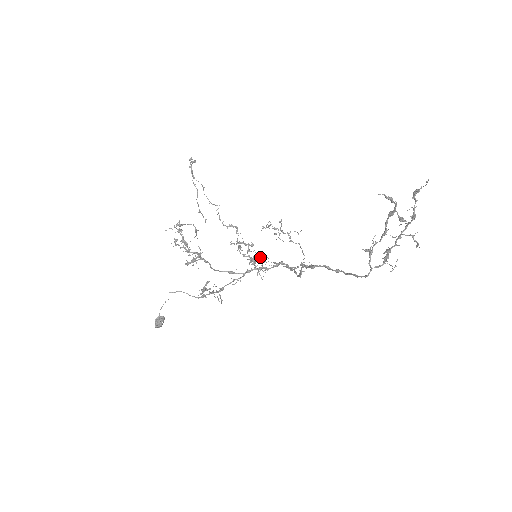
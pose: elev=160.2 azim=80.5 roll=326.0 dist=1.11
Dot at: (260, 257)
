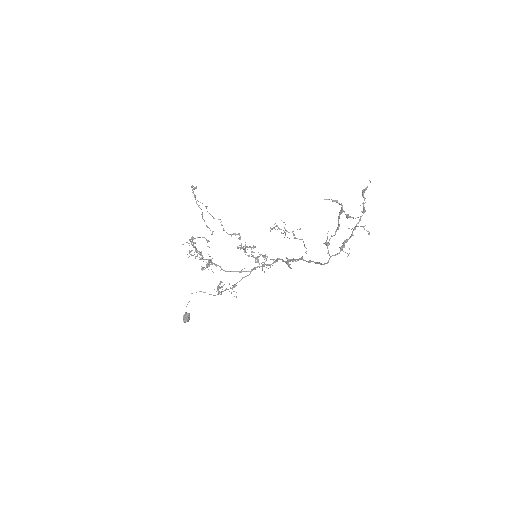
Dot at: (262, 256)
